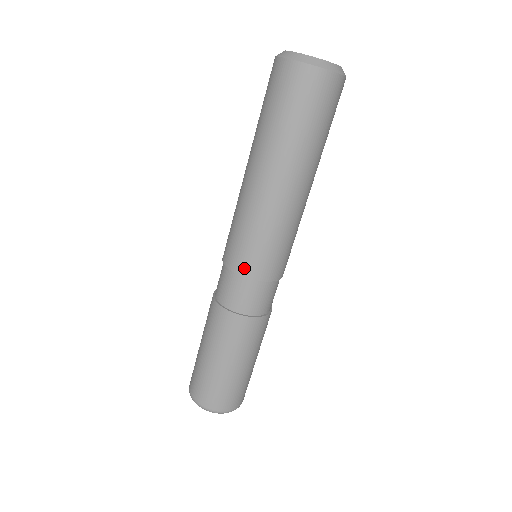
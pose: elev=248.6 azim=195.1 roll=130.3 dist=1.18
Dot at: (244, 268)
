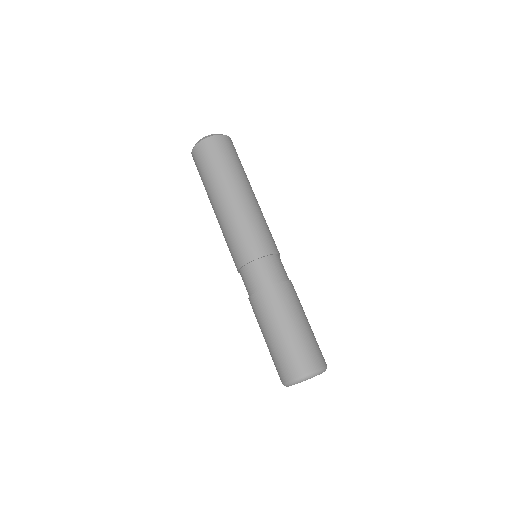
Dot at: (255, 253)
